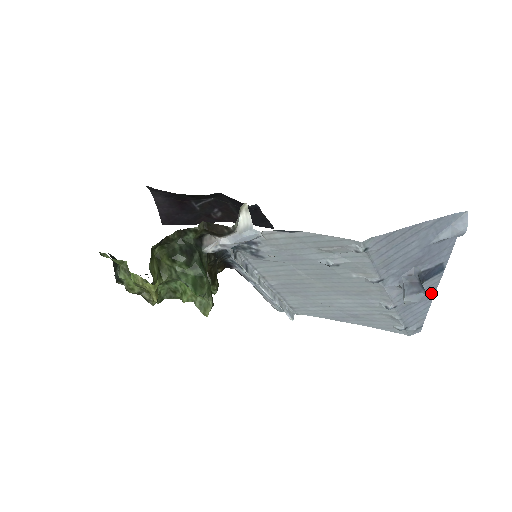
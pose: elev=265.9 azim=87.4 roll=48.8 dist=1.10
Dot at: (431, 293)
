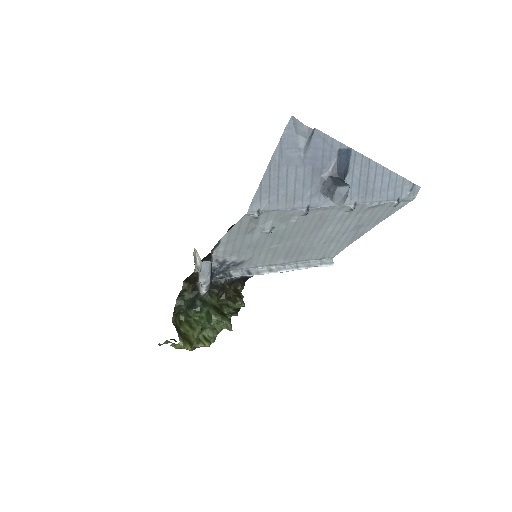
Dot at: (373, 166)
